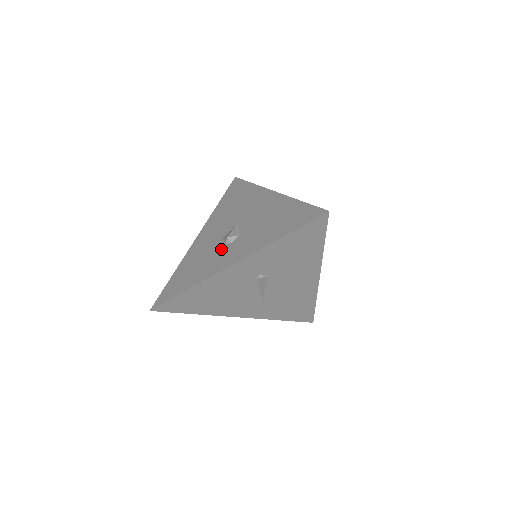
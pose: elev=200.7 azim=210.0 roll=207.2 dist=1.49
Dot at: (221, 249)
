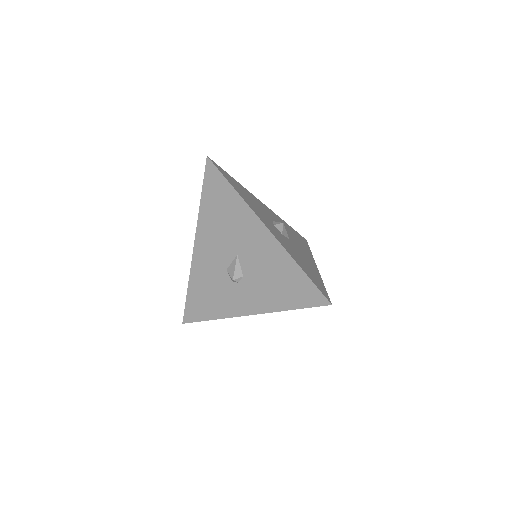
Dot at: (229, 286)
